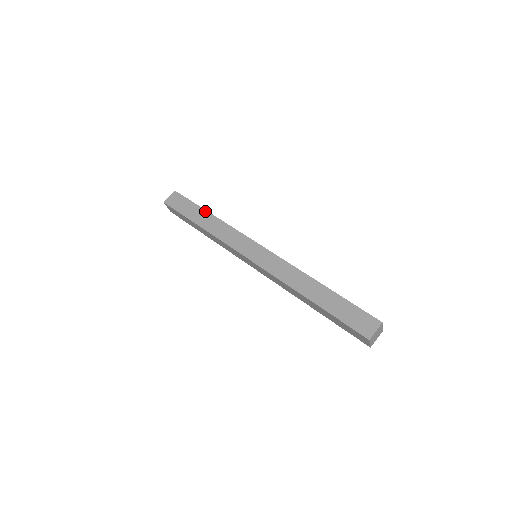
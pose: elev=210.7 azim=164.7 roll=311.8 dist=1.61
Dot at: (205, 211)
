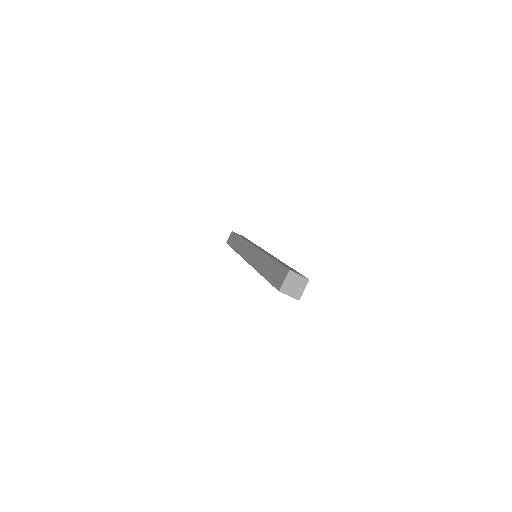
Dot at: (238, 237)
